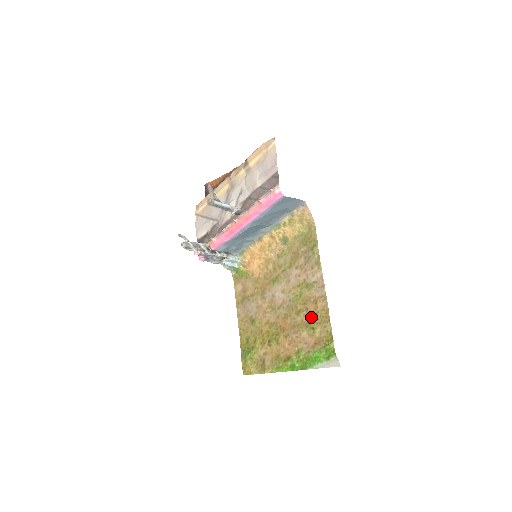
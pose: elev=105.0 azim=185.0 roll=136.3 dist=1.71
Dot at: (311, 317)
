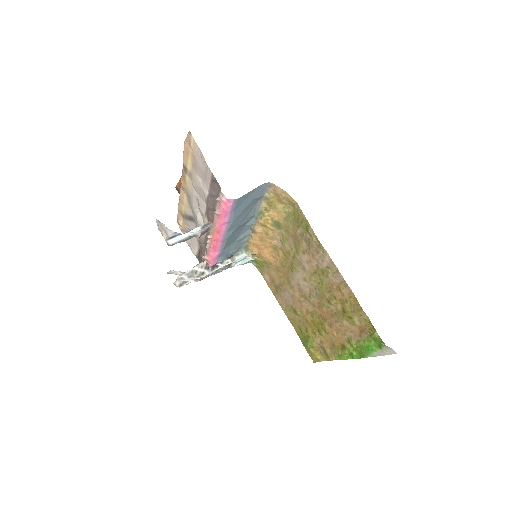
Dot at: (343, 305)
